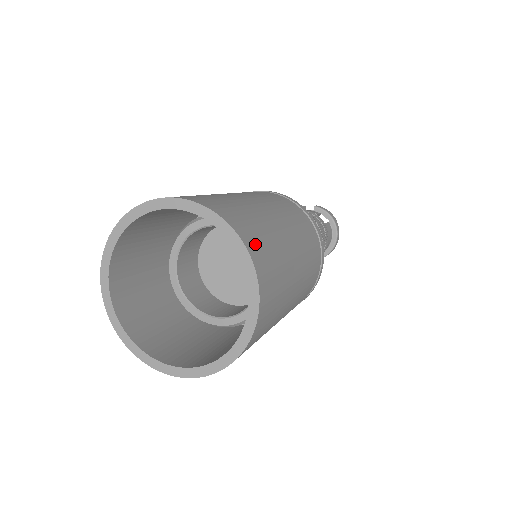
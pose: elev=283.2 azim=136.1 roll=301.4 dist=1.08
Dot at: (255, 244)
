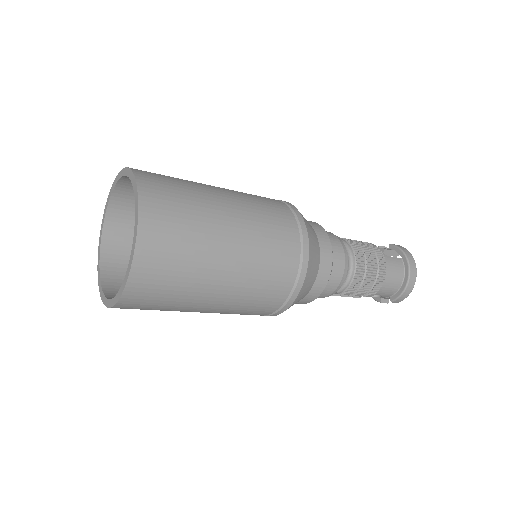
Dot at: (155, 193)
